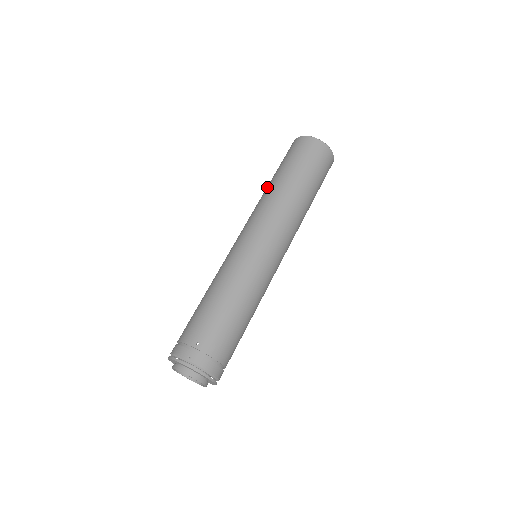
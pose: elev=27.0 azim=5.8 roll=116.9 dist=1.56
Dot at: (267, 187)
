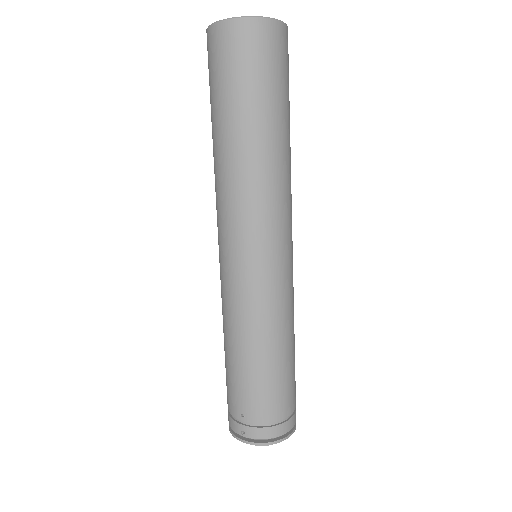
Dot at: occluded
